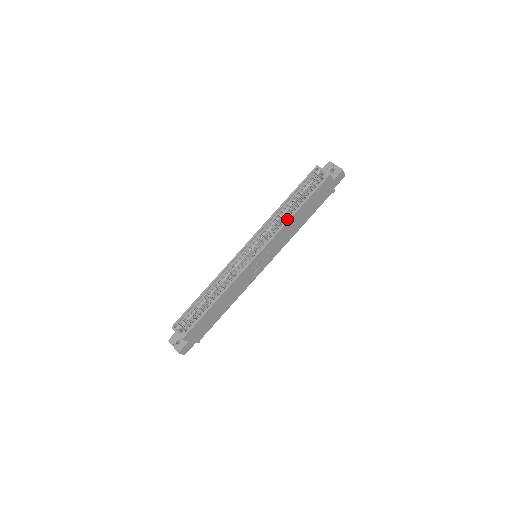
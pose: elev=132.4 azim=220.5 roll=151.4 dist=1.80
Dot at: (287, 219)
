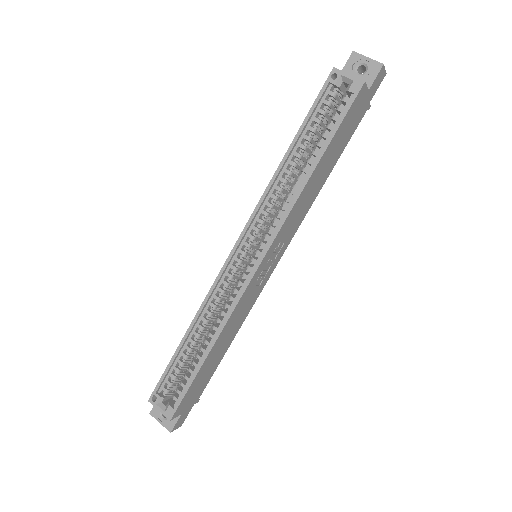
Dot at: (299, 188)
